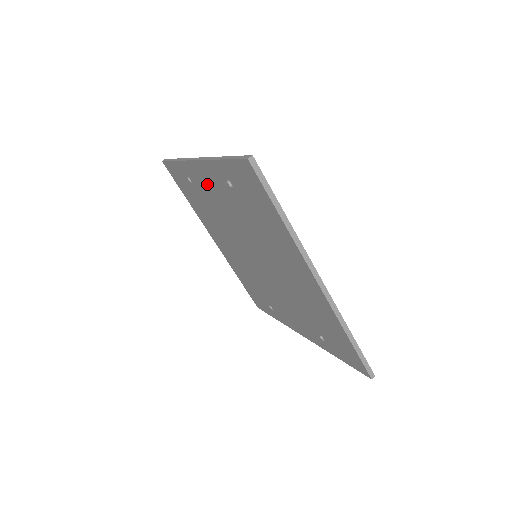
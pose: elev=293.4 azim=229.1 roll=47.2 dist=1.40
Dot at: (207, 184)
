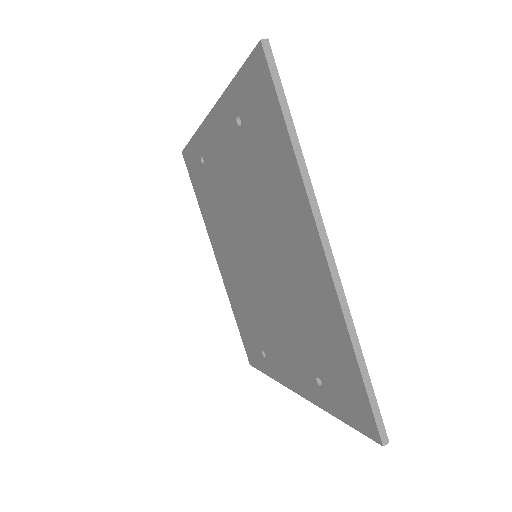
Dot at: (217, 149)
